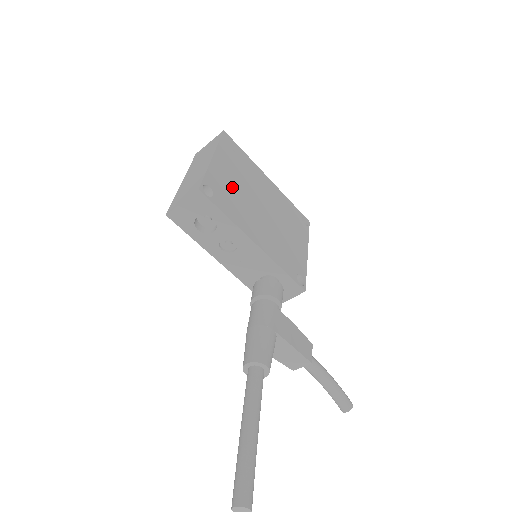
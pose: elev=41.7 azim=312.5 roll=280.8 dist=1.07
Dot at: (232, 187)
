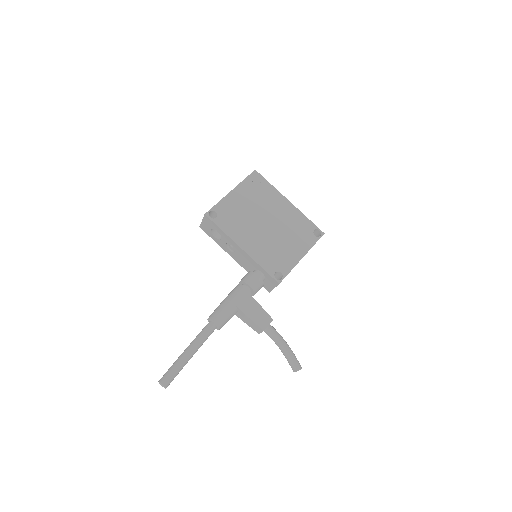
Dot at: (240, 211)
